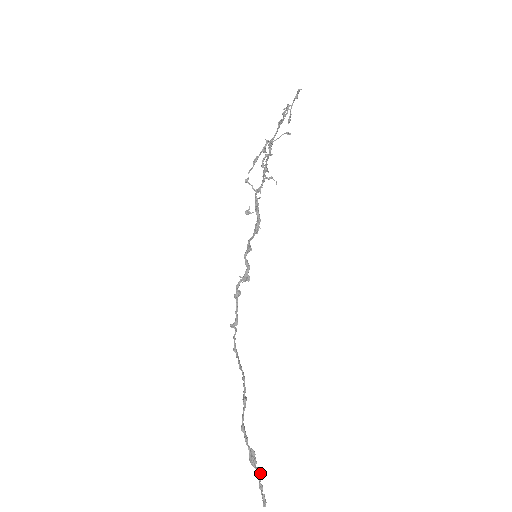
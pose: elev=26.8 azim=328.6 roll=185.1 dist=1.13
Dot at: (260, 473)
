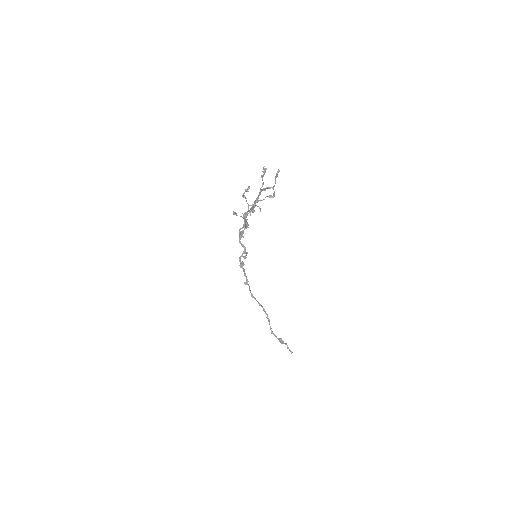
Dot at: (286, 344)
